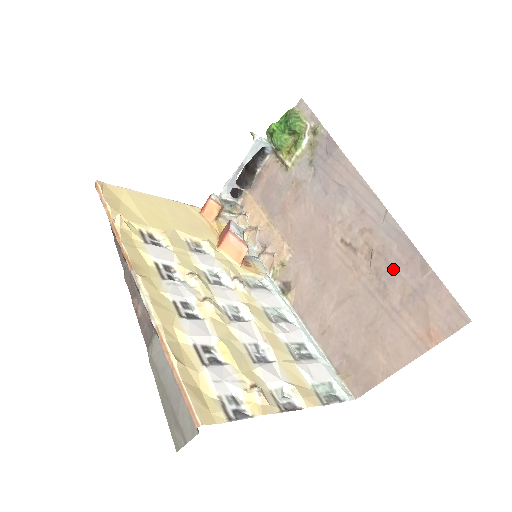
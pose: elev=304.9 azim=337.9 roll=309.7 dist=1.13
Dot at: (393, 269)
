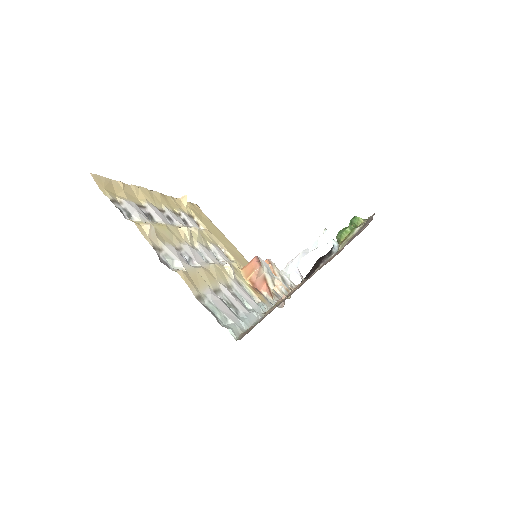
Dot at: occluded
